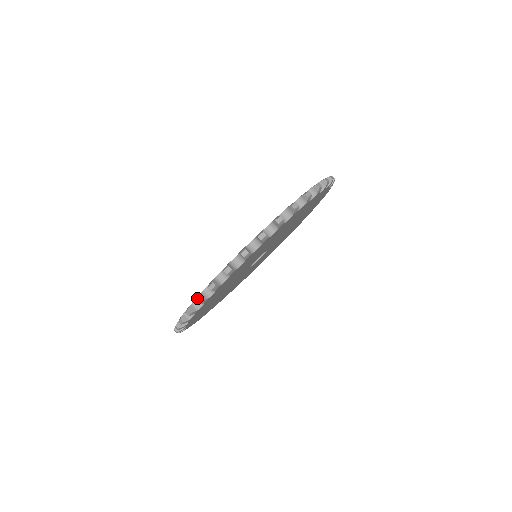
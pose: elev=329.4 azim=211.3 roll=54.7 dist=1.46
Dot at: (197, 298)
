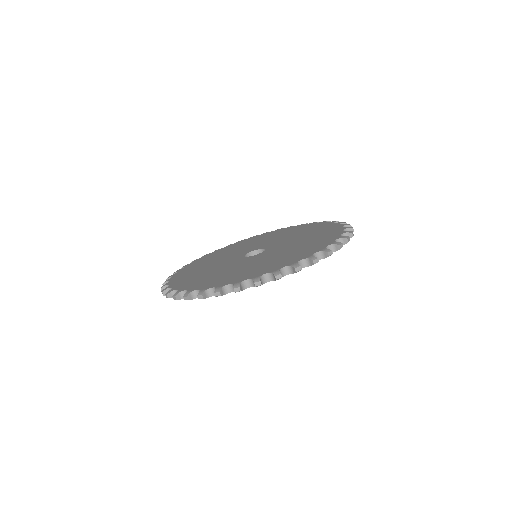
Dot at: (166, 294)
